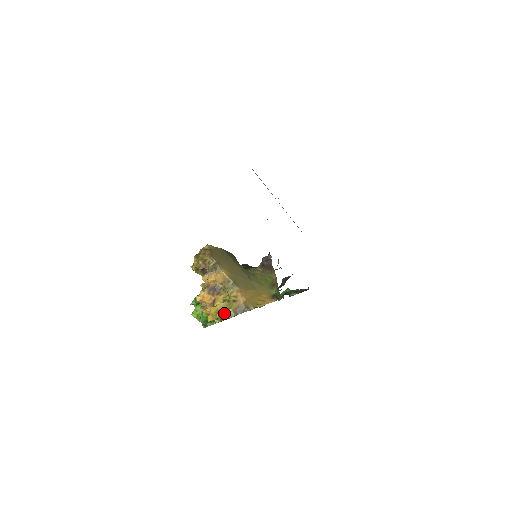
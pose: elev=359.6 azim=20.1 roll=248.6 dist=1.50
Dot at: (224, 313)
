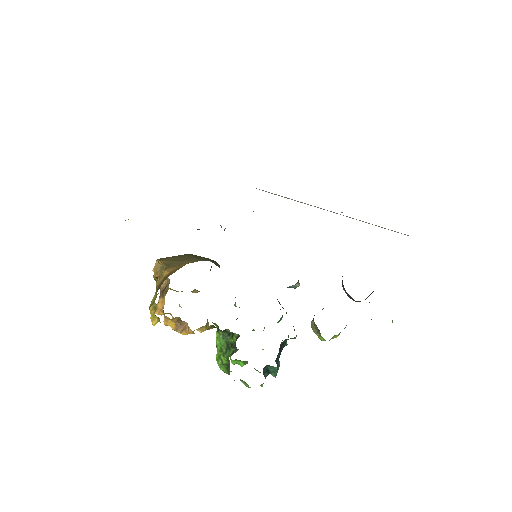
Dot at: (152, 301)
